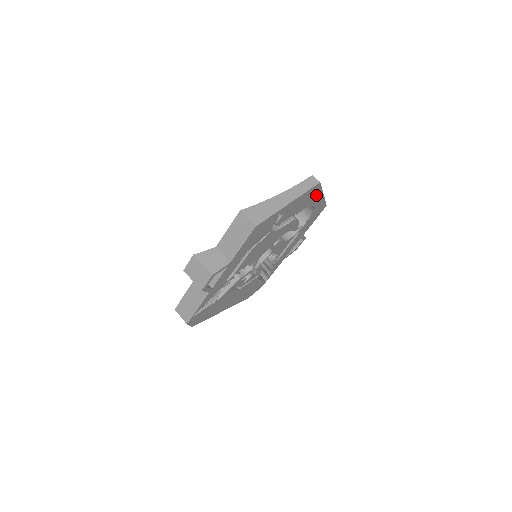
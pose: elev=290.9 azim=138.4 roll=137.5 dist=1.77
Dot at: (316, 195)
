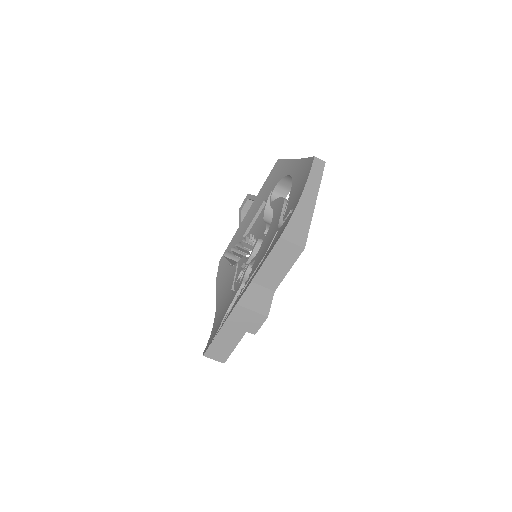
Dot at: occluded
